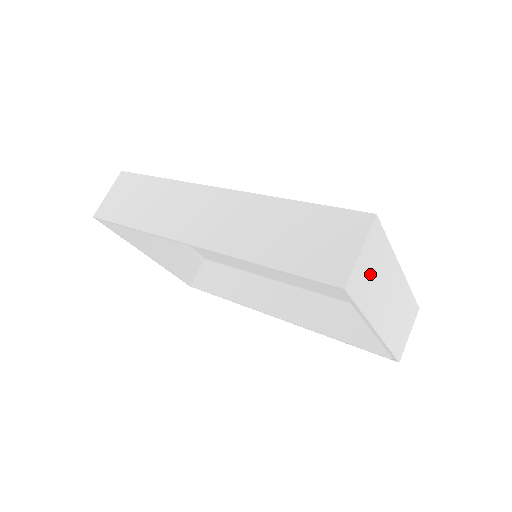
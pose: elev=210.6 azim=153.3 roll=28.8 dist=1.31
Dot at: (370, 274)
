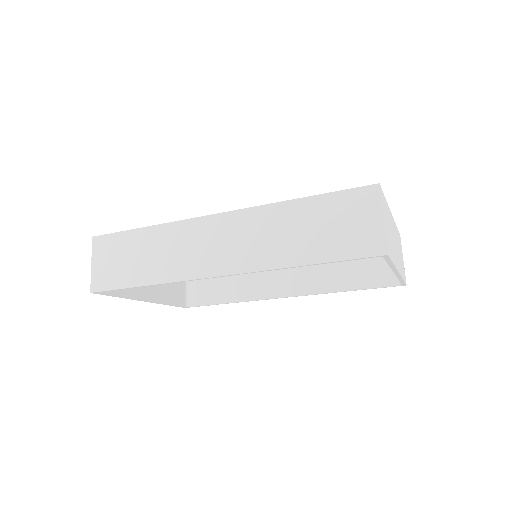
Dot at: (388, 232)
